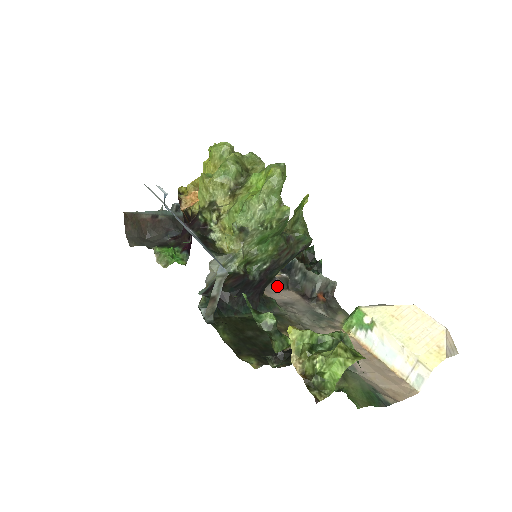
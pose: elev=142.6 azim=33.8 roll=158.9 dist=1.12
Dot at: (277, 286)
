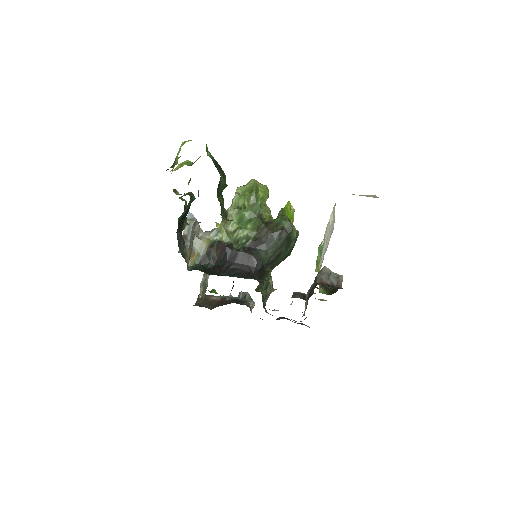
Dot at: (291, 297)
